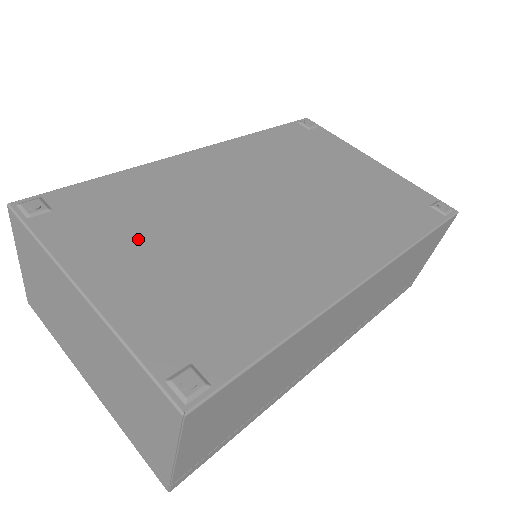
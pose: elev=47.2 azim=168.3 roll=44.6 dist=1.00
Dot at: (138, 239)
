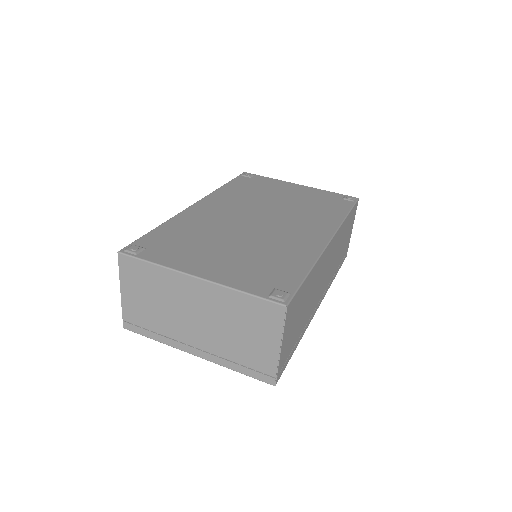
Dot at: (203, 249)
